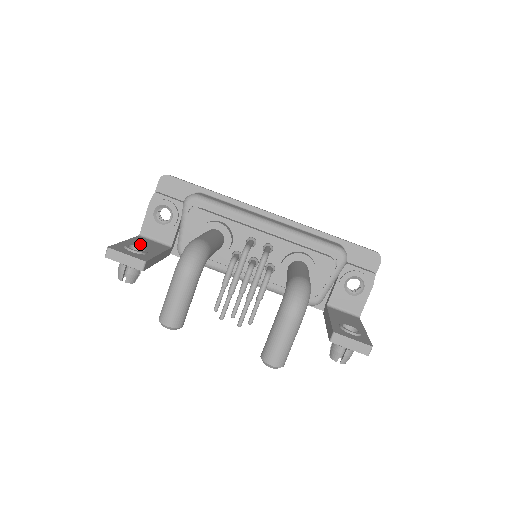
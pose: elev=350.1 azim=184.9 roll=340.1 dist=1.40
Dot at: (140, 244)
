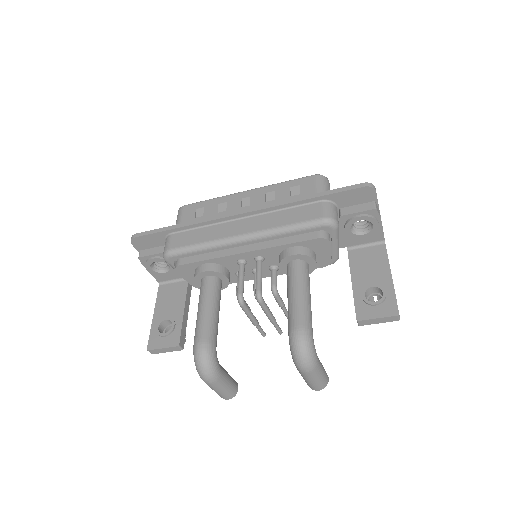
Dot at: (165, 307)
